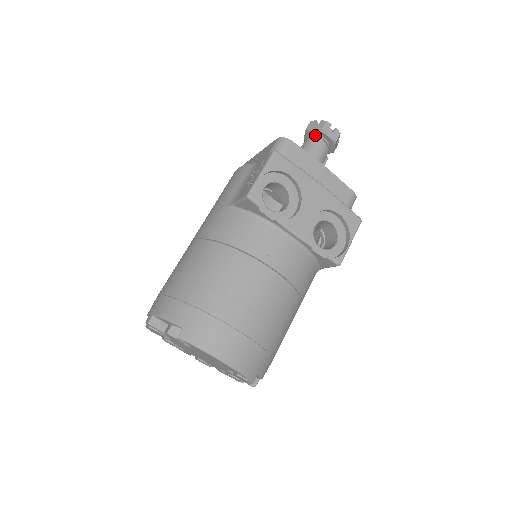
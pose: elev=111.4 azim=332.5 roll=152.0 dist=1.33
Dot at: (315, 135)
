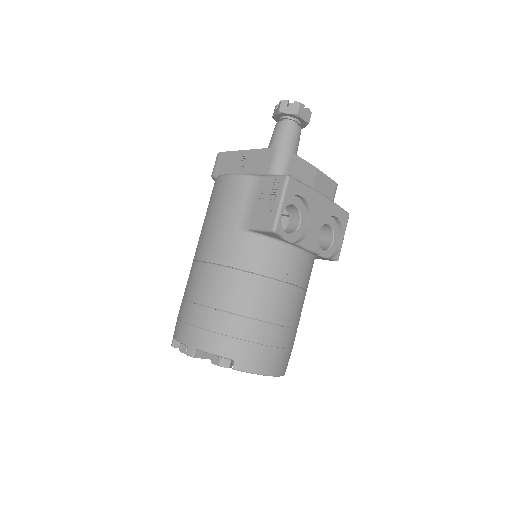
Dot at: (289, 117)
